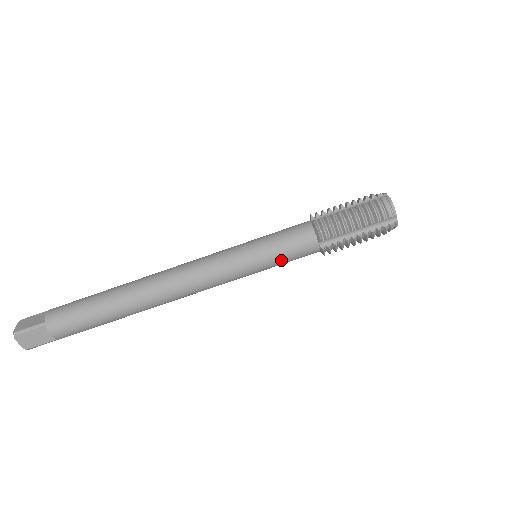
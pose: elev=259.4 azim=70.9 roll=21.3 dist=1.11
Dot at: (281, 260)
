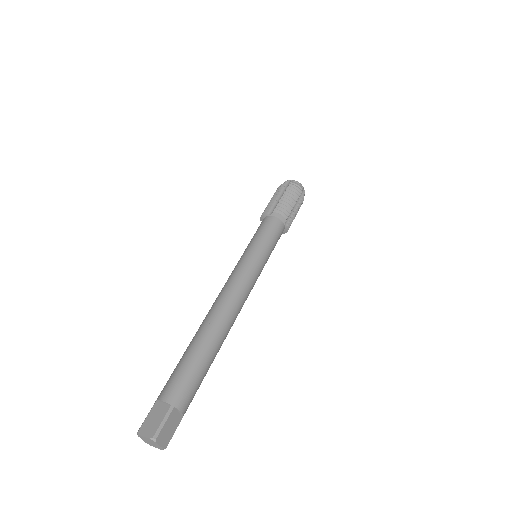
Dot at: (262, 236)
